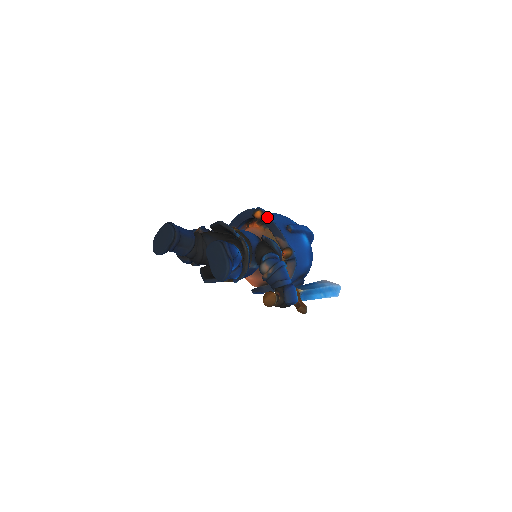
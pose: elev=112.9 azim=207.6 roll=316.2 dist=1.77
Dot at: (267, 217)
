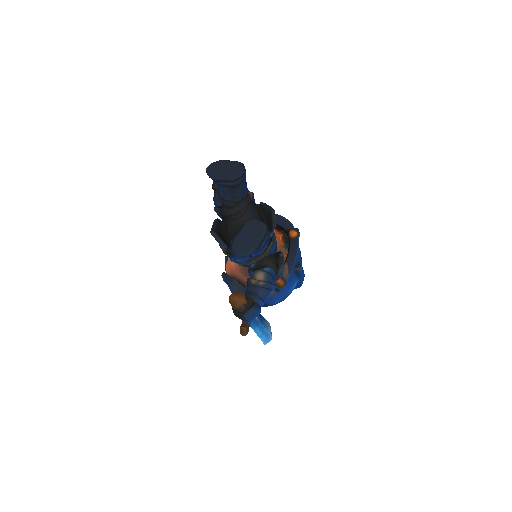
Dot at: (297, 243)
